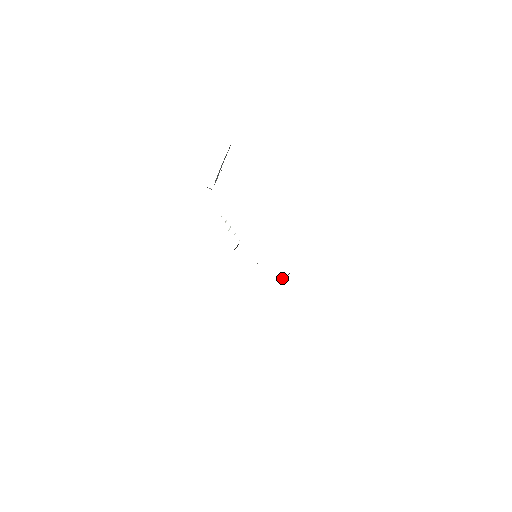
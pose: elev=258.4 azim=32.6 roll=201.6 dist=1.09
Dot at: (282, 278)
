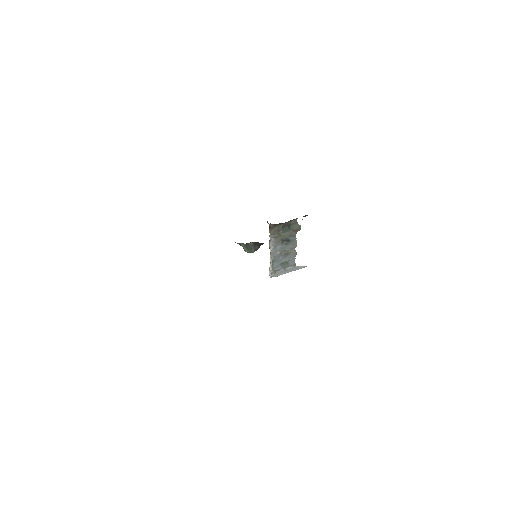
Dot at: occluded
